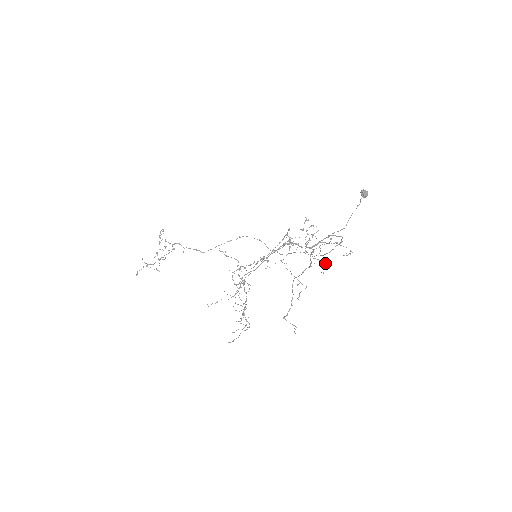
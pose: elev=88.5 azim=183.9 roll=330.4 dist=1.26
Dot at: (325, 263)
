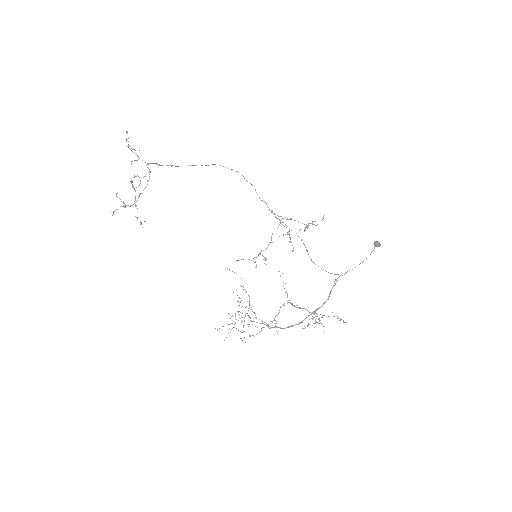
Dot at: (323, 326)
